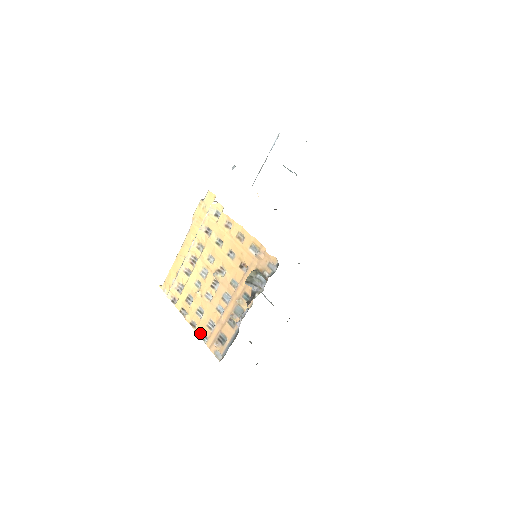
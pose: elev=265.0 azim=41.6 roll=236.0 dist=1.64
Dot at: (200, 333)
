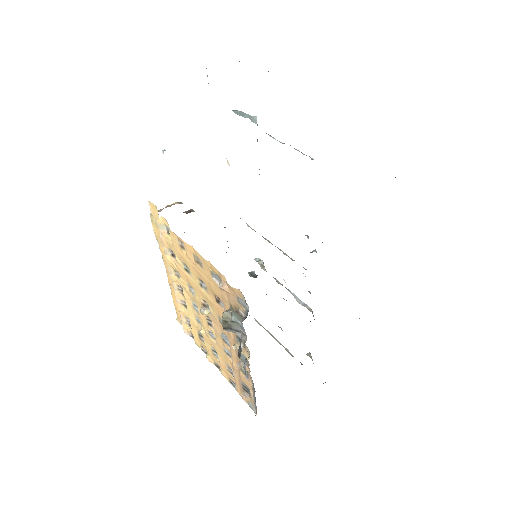
Dot at: (227, 378)
